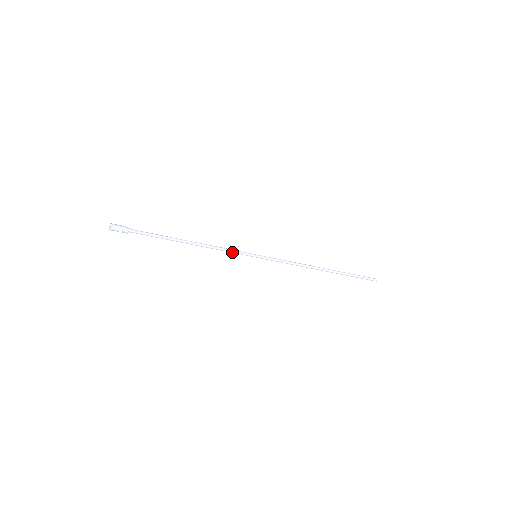
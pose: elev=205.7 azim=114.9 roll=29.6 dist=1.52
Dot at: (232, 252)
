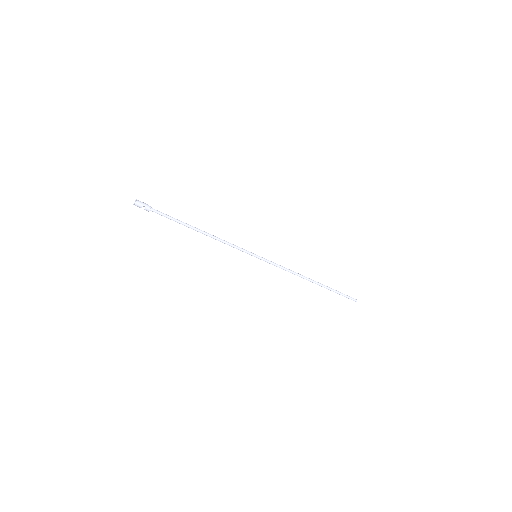
Dot at: (236, 248)
